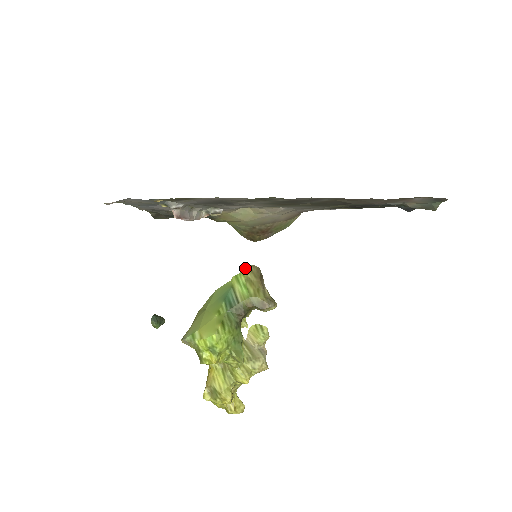
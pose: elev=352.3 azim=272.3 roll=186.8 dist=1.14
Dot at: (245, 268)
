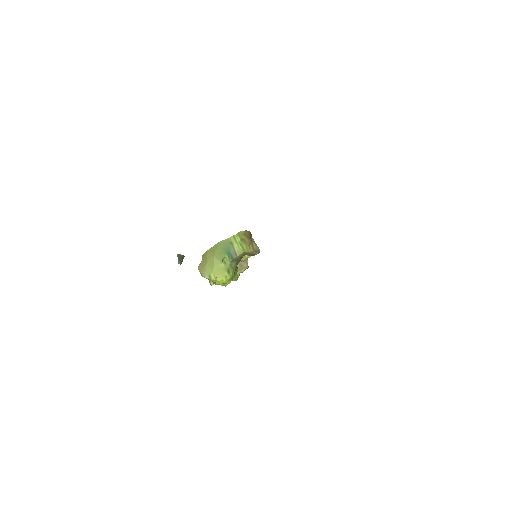
Dot at: (240, 233)
